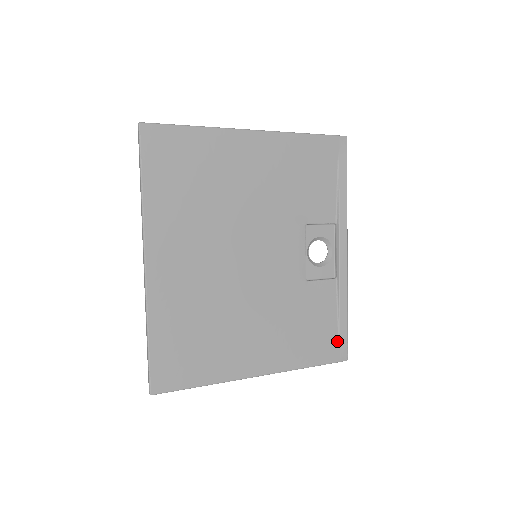
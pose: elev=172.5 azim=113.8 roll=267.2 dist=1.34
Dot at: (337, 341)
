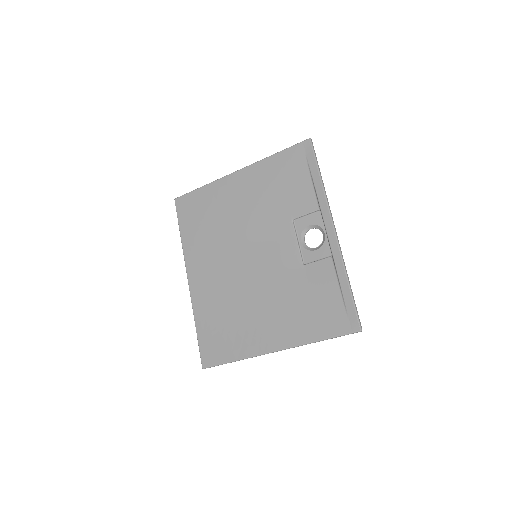
Dot at: (345, 313)
